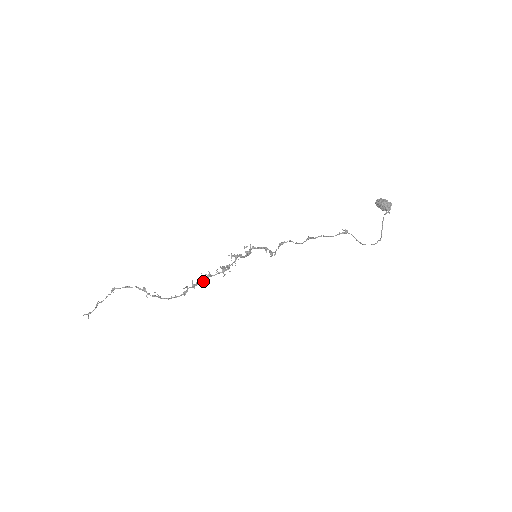
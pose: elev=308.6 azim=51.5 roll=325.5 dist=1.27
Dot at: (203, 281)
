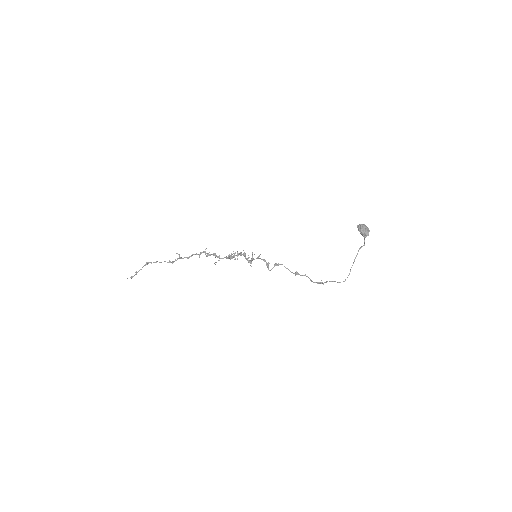
Dot at: occluded
